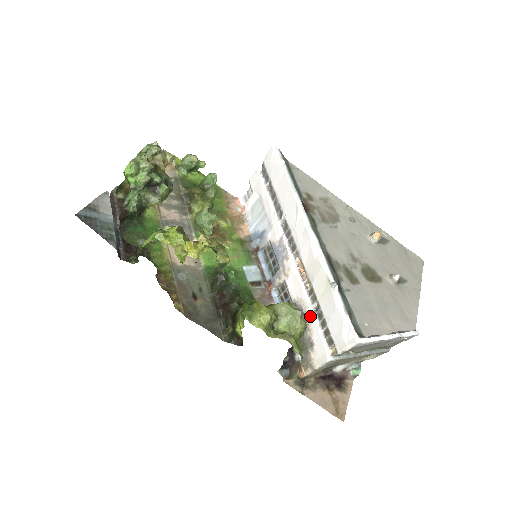
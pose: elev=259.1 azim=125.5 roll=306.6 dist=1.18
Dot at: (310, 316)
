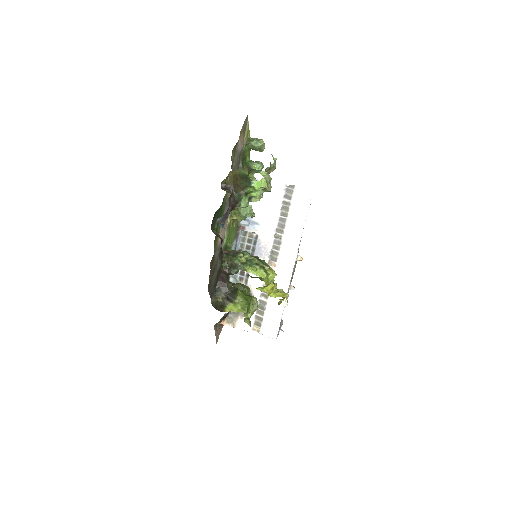
Dot at: occluded
